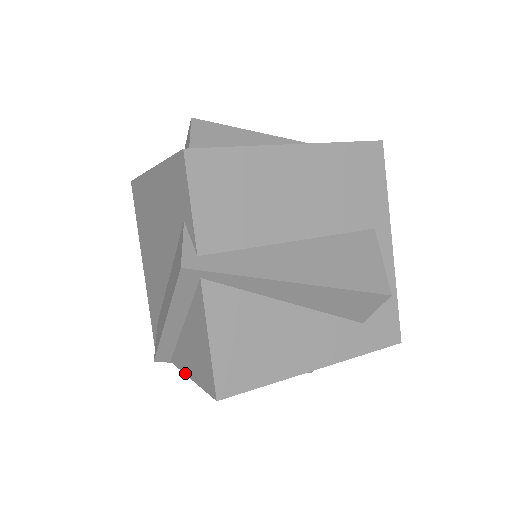
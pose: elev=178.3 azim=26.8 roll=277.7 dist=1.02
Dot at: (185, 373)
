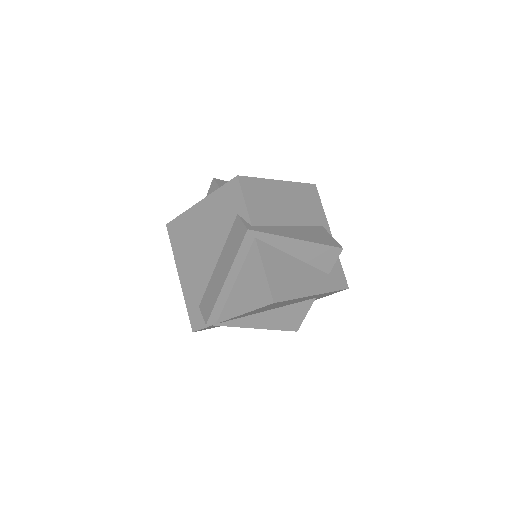
Dot at: (237, 315)
